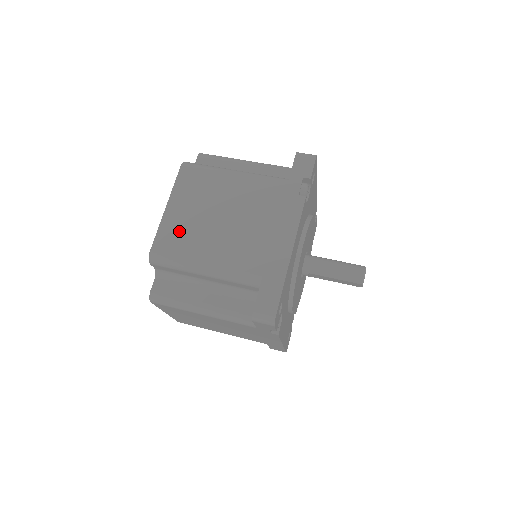
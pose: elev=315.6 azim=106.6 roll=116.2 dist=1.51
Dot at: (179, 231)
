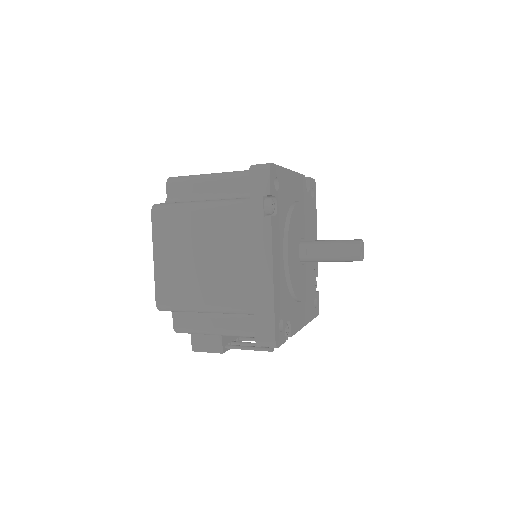
Dot at: occluded
